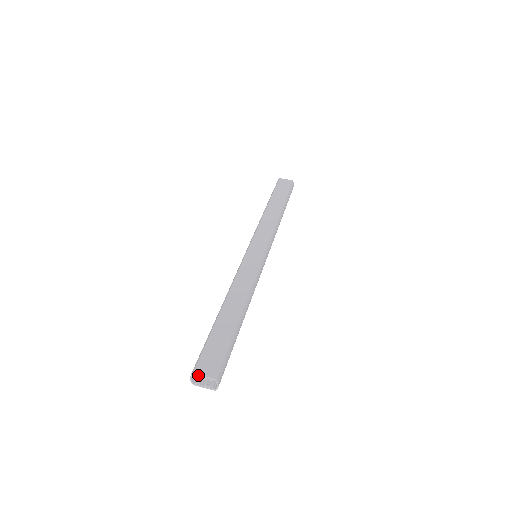
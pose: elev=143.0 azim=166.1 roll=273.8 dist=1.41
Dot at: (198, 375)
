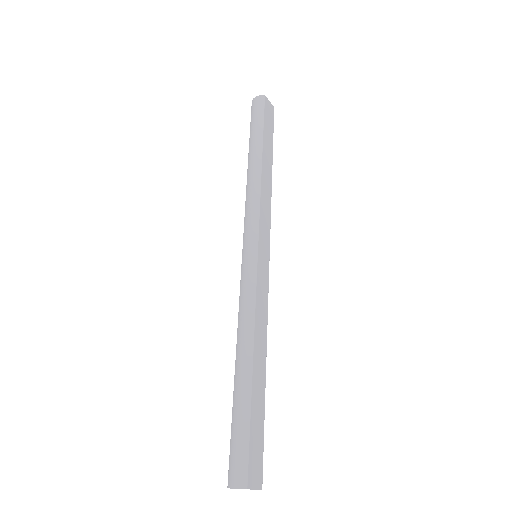
Dot at: (250, 489)
